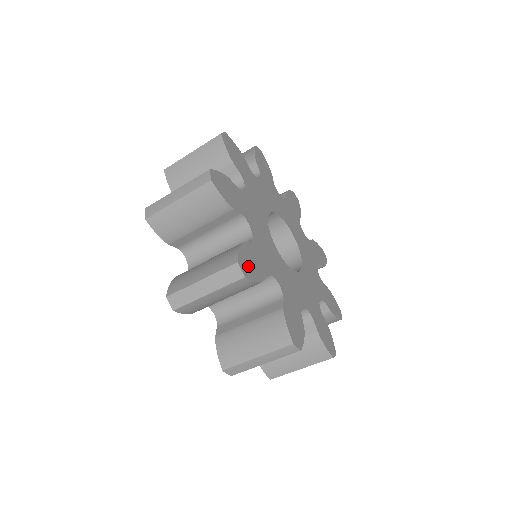
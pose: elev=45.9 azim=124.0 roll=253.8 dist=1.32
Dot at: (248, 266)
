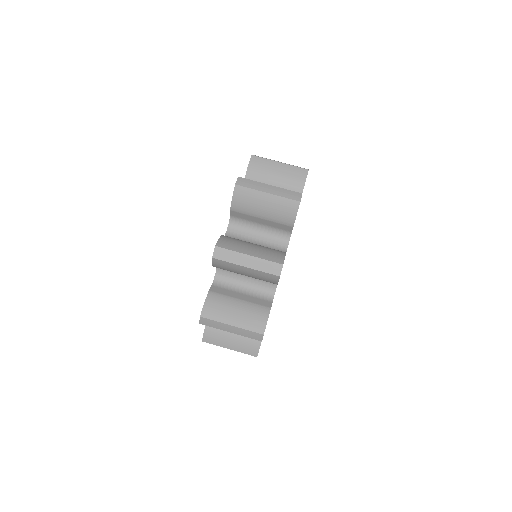
Dot at: occluded
